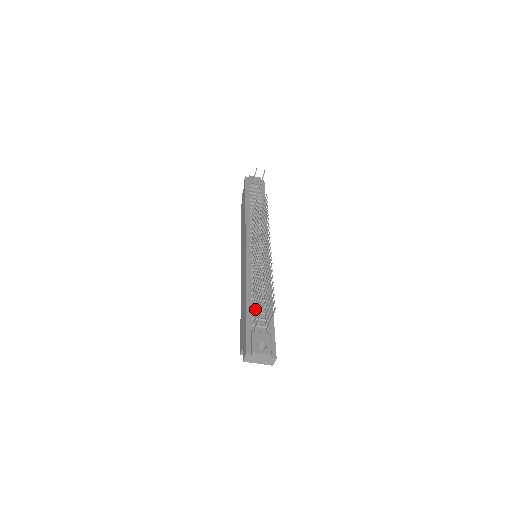
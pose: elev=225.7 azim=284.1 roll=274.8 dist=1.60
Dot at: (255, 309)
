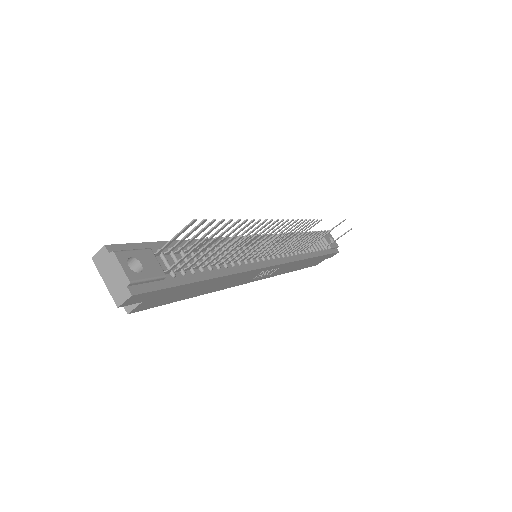
Dot at: occluded
